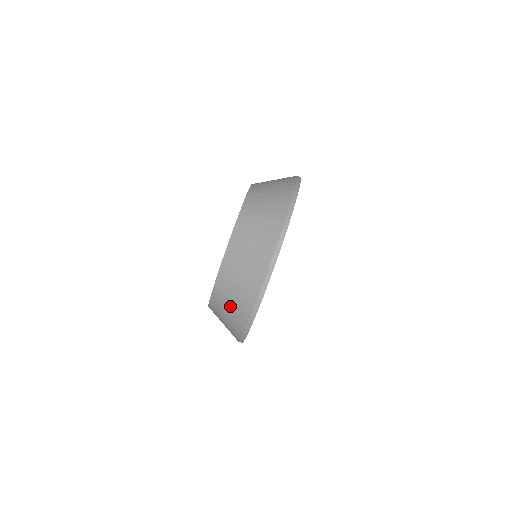
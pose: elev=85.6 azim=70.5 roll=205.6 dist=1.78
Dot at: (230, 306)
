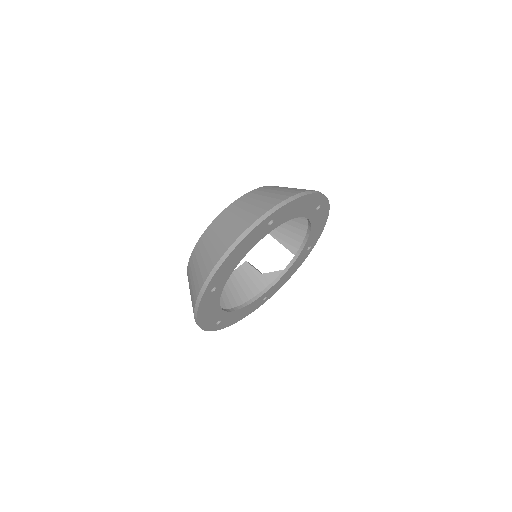
Dot at: (207, 251)
